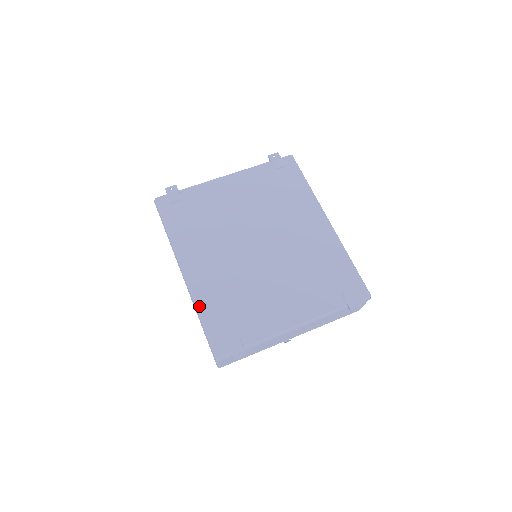
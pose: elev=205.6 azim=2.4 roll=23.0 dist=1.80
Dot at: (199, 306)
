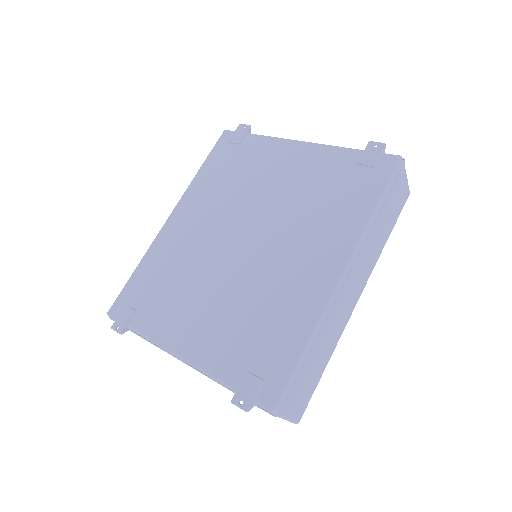
Dot at: (145, 256)
